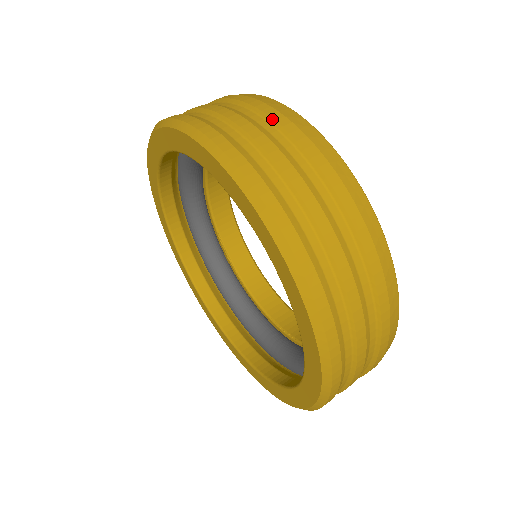
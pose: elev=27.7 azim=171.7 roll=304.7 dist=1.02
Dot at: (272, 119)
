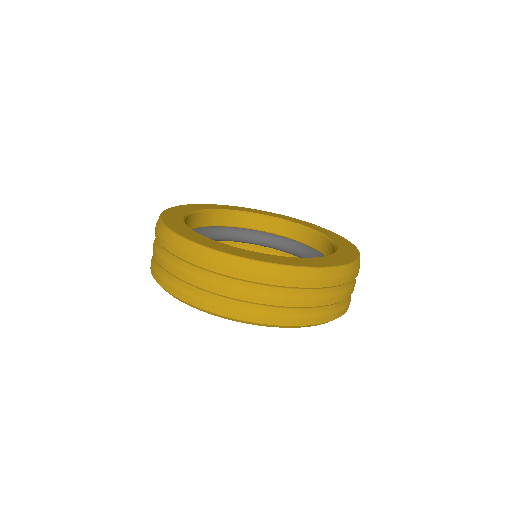
Dot at: (158, 242)
